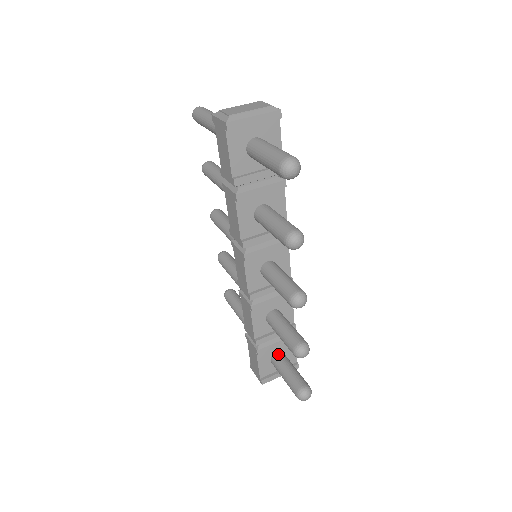
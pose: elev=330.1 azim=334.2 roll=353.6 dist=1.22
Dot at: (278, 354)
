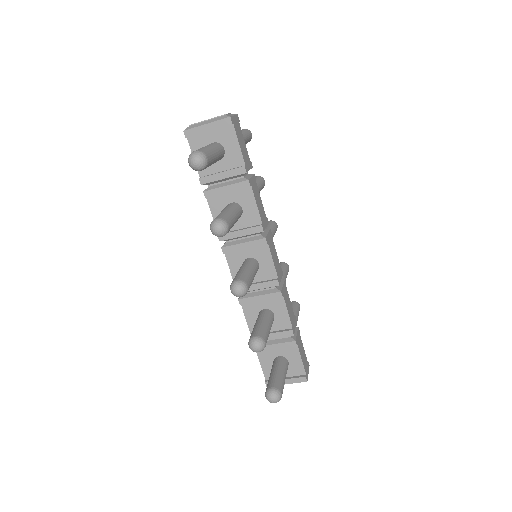
Dot at: (278, 358)
